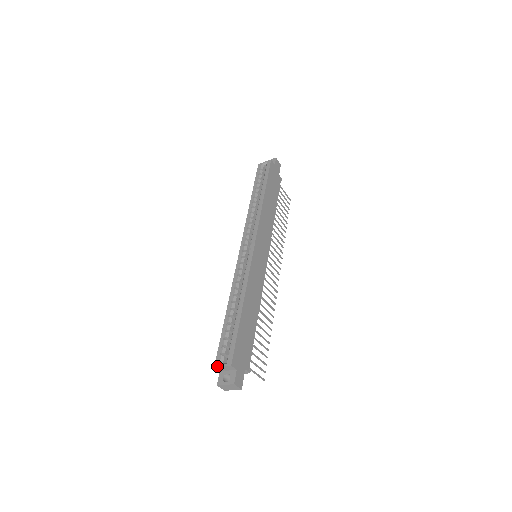
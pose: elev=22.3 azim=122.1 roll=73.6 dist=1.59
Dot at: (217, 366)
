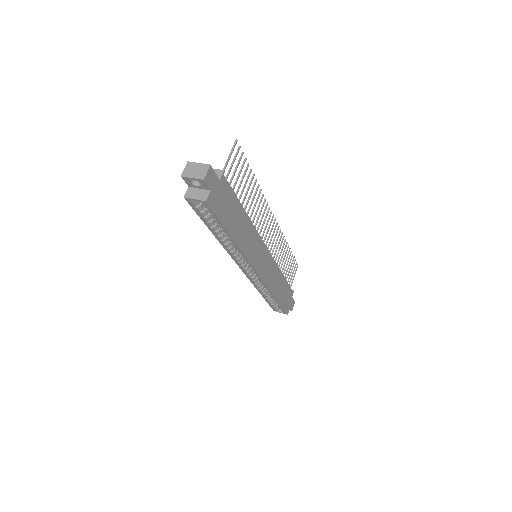
Dot at: occluded
